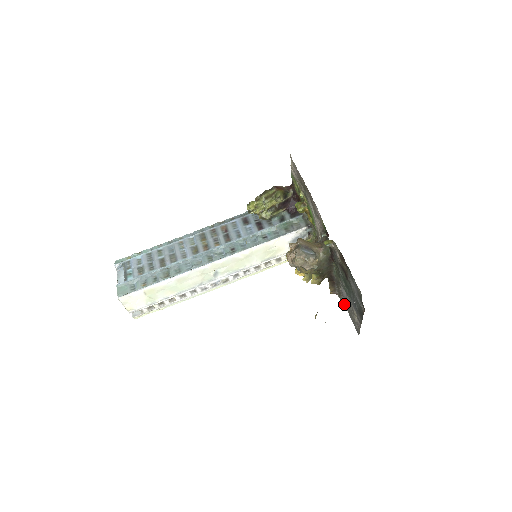
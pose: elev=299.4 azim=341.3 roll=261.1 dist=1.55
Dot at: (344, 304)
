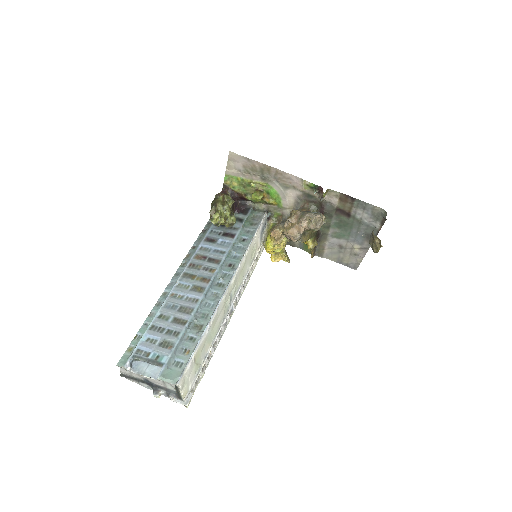
Dot at: (329, 256)
